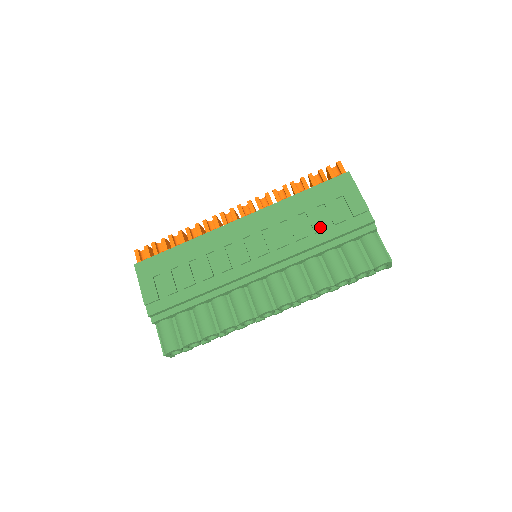
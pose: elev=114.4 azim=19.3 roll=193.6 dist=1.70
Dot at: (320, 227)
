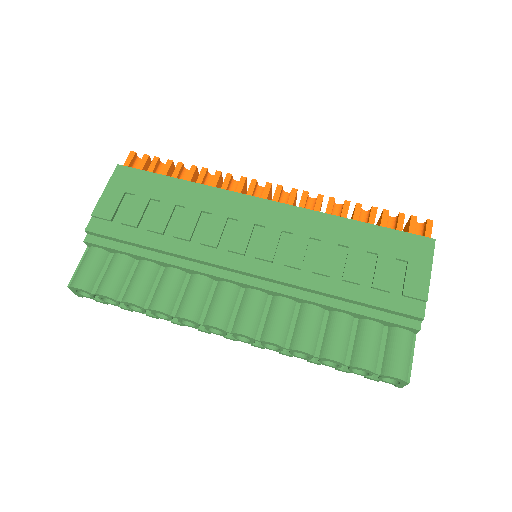
Dot at: (353, 277)
